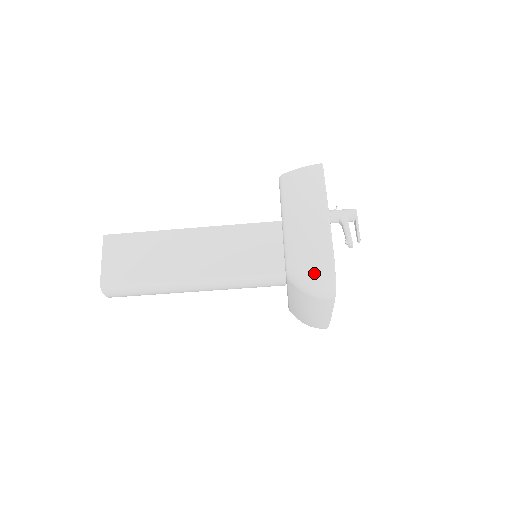
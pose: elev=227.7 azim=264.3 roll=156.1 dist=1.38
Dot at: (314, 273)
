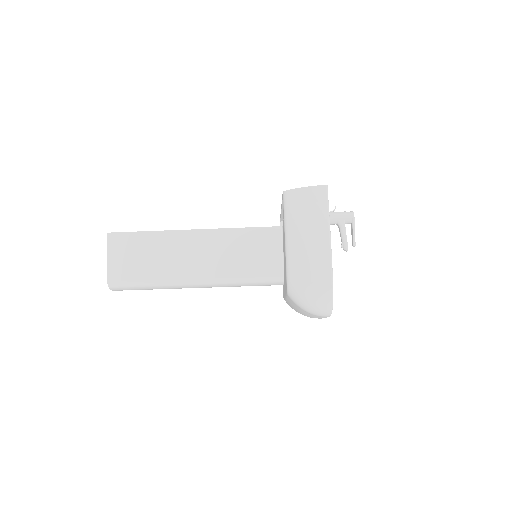
Dot at: (314, 298)
